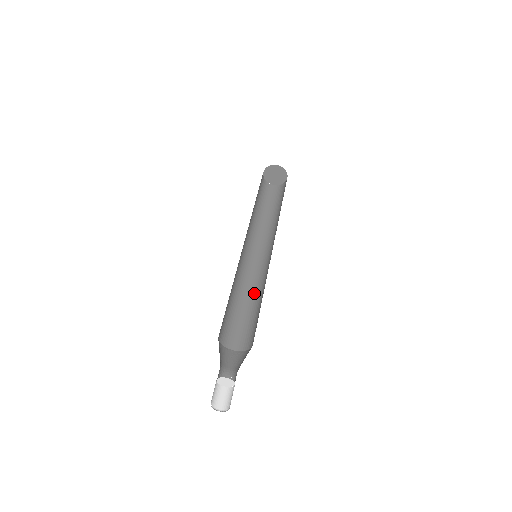
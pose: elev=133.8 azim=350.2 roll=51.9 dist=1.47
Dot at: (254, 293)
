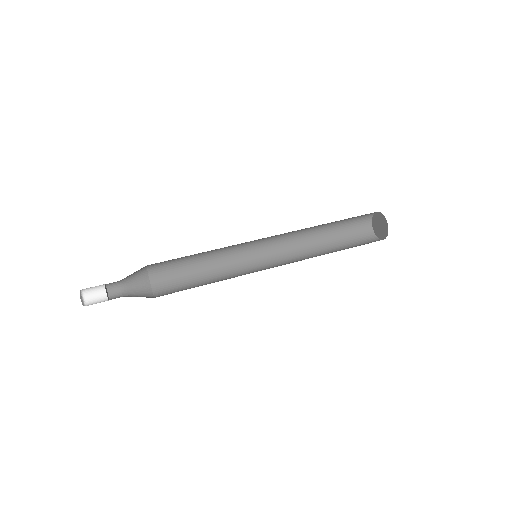
Dot at: occluded
